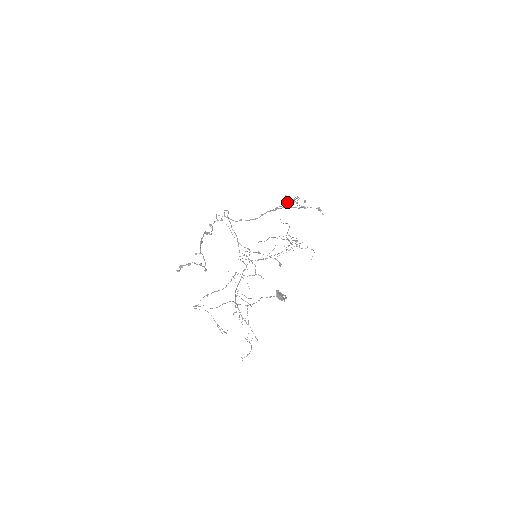
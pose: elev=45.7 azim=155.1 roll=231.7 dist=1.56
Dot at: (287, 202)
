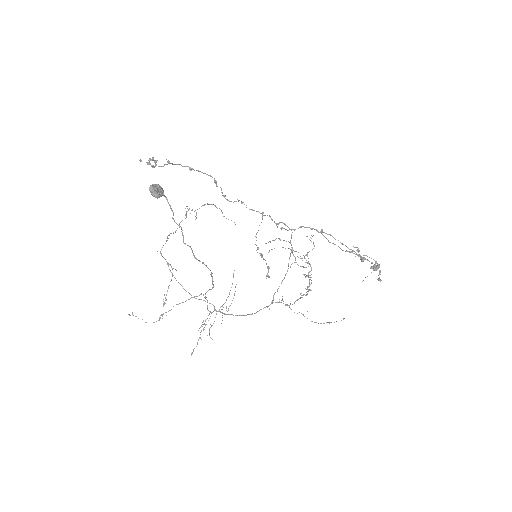
Dot at: occluded
